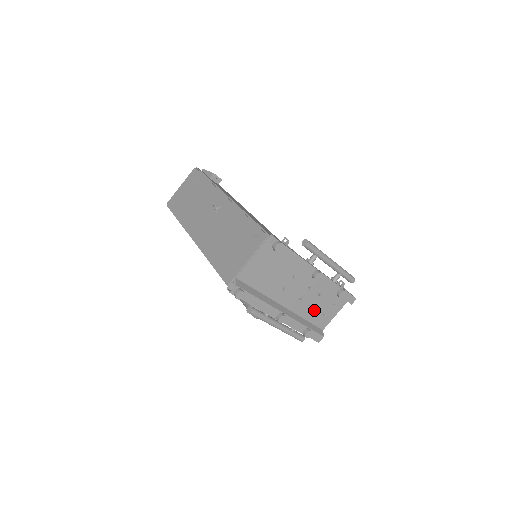
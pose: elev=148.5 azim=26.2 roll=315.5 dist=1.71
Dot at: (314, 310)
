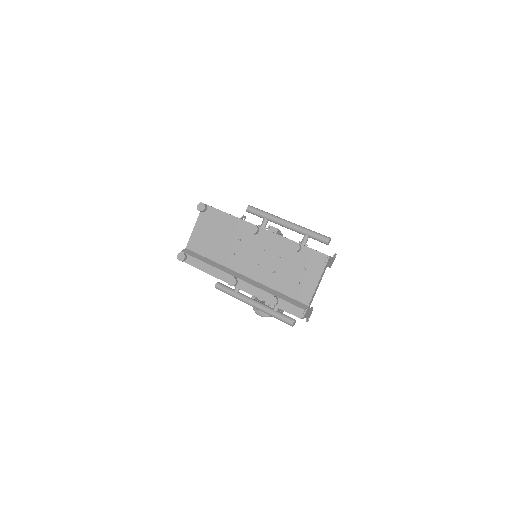
Dot at: (283, 278)
